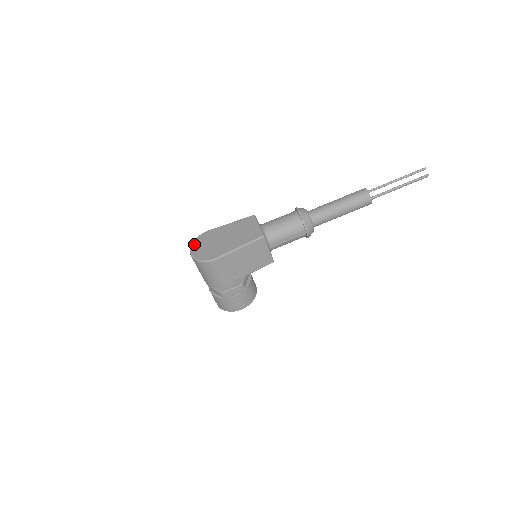
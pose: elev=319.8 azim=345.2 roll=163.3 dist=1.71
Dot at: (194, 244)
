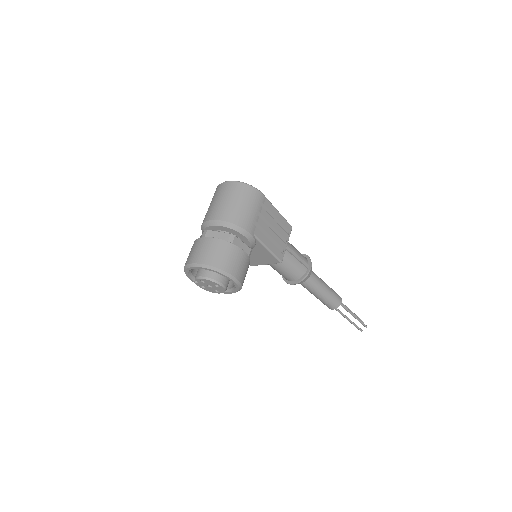
Dot at: occluded
